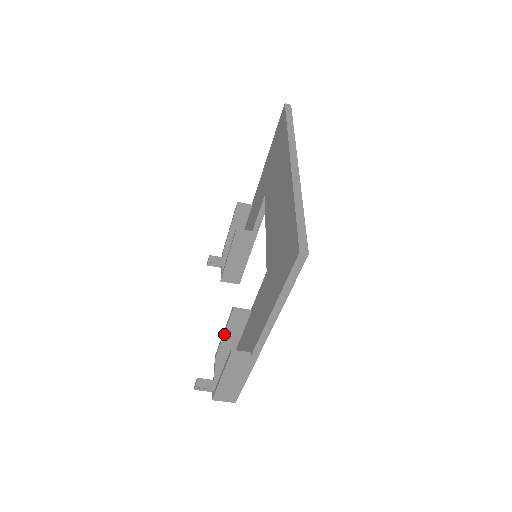
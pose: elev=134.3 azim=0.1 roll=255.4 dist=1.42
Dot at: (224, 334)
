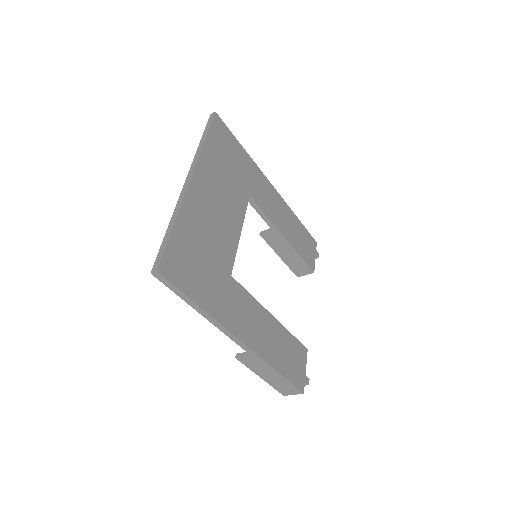
Dot at: occluded
